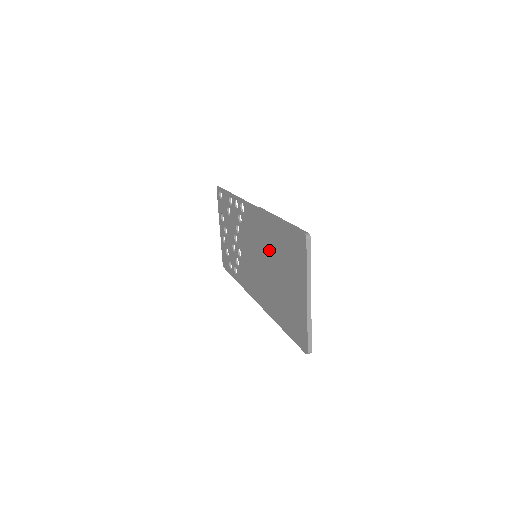
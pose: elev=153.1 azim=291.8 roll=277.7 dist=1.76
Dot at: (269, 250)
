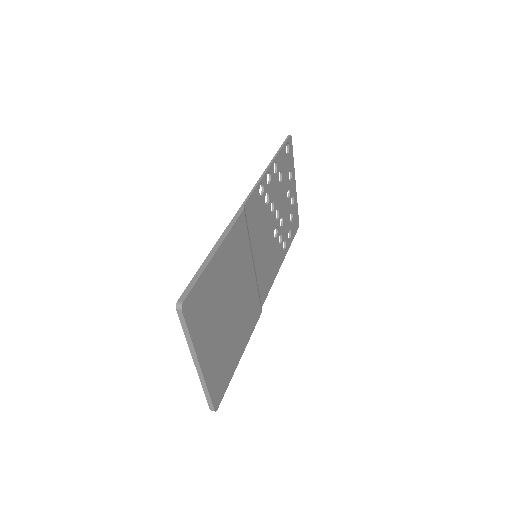
Dot at: occluded
